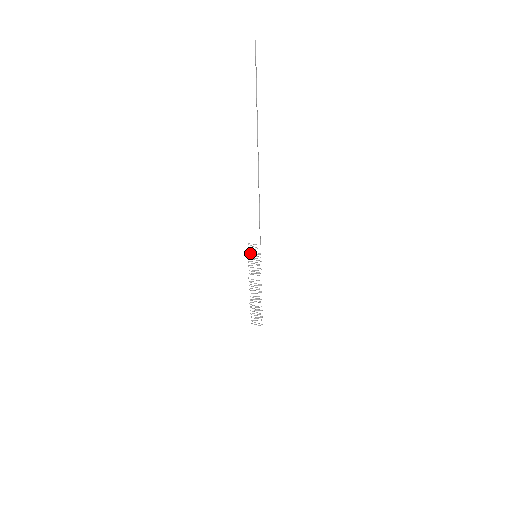
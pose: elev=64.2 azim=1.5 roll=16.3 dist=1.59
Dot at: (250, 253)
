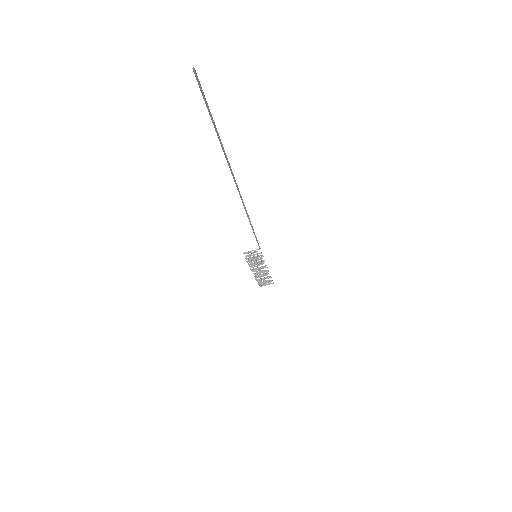
Dot at: occluded
